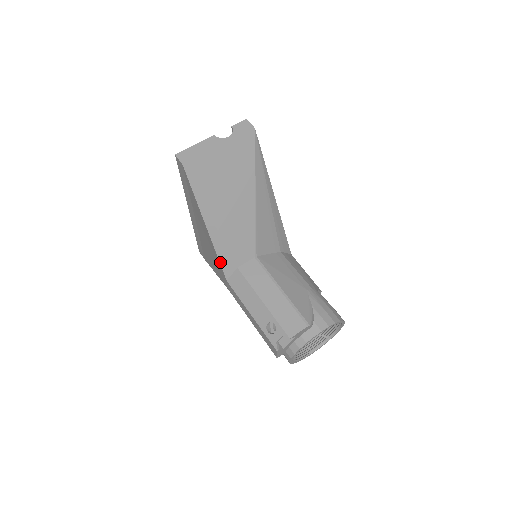
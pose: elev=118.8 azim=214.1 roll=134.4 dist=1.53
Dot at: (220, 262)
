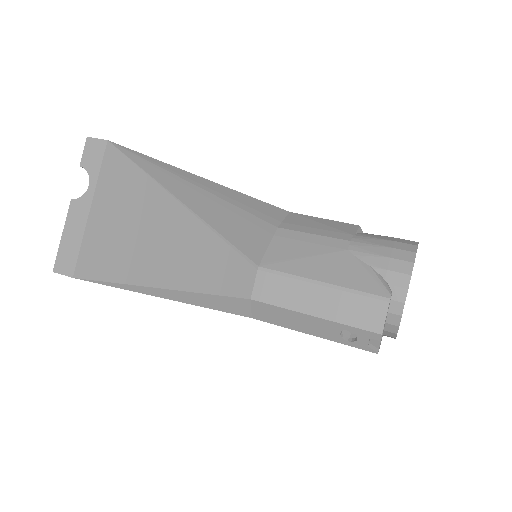
Dot at: (227, 312)
